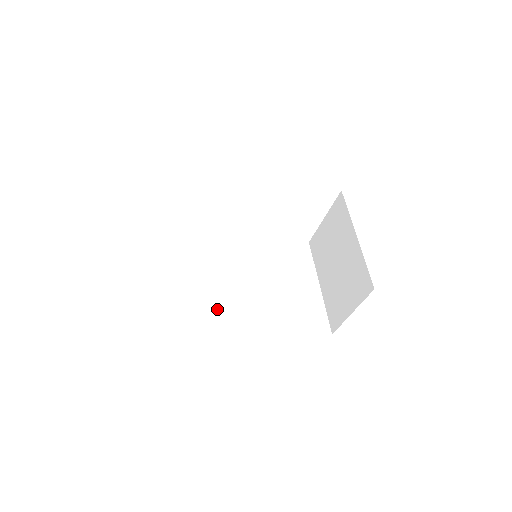
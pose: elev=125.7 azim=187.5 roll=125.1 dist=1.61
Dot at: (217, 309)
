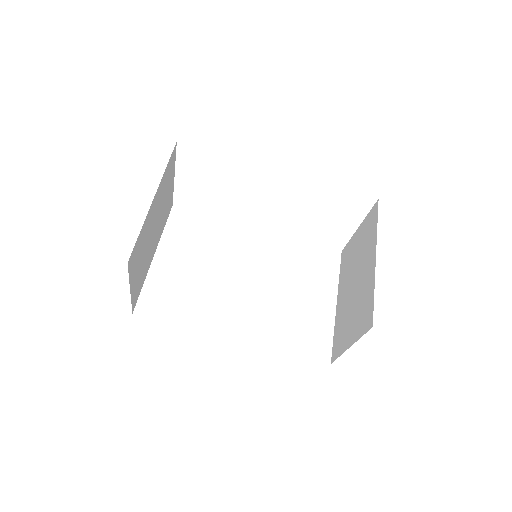
Dot at: (205, 304)
